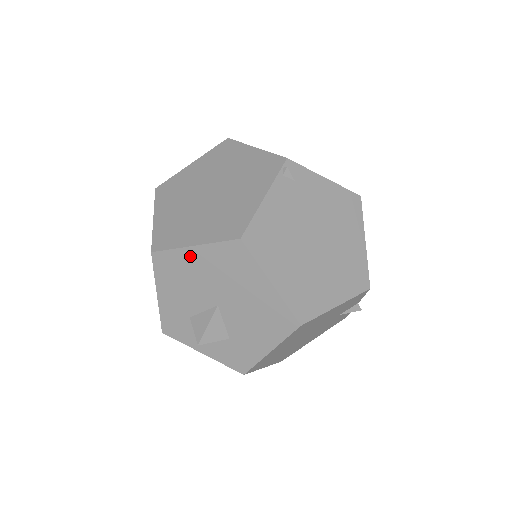
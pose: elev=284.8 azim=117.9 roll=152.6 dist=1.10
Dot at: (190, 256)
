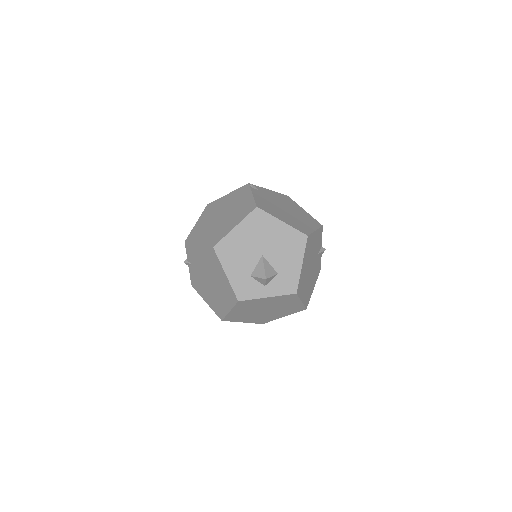
Dot at: (235, 234)
